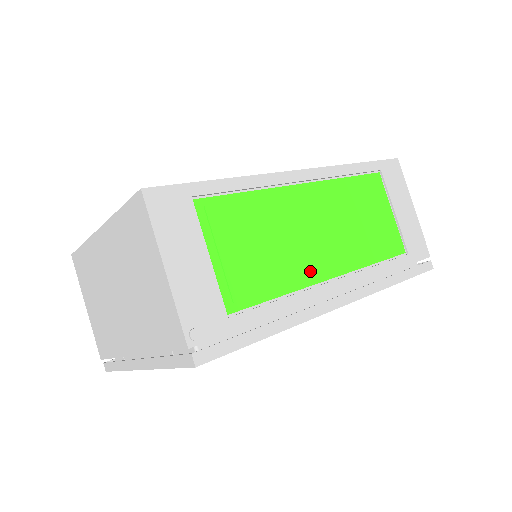
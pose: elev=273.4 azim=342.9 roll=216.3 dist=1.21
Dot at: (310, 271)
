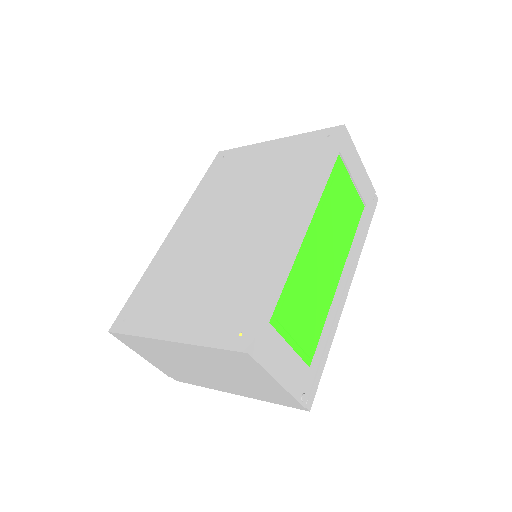
Dot at: (331, 289)
